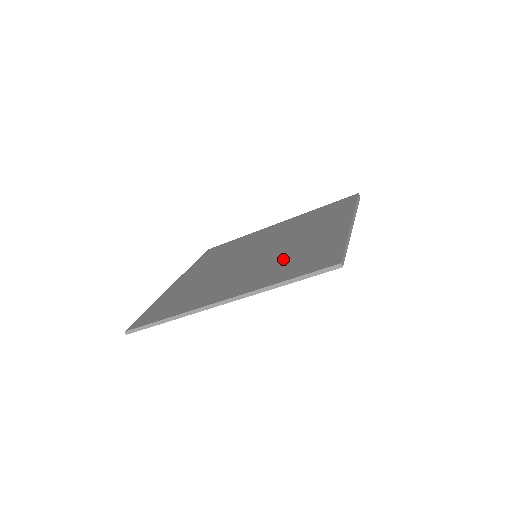
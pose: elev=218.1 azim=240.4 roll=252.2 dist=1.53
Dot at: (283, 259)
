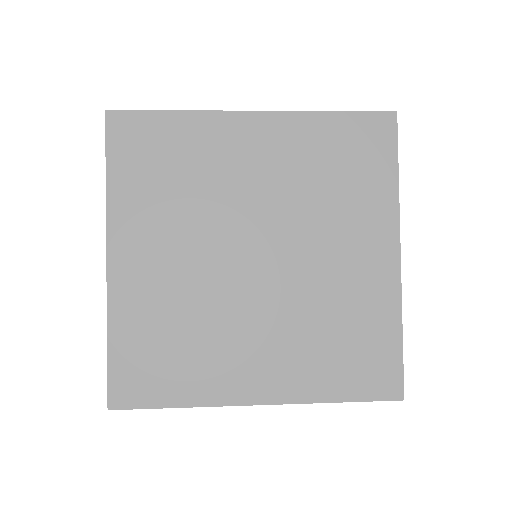
Dot at: (320, 325)
